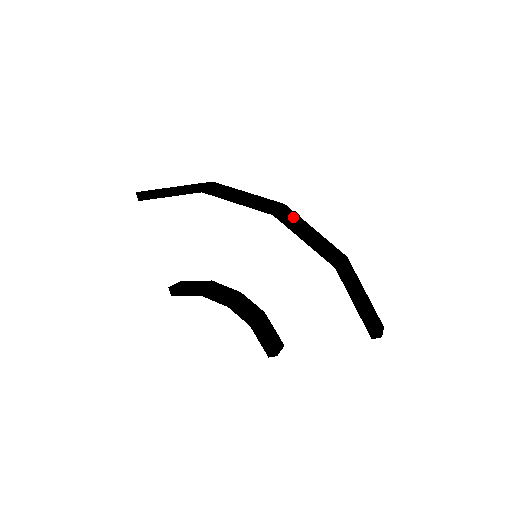
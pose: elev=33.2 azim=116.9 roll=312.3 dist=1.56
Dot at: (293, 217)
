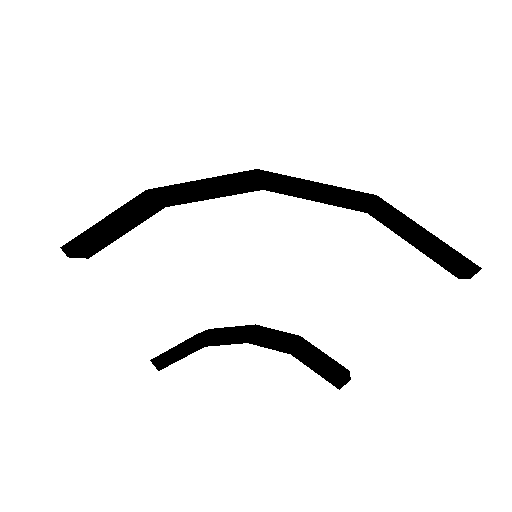
Dot at: occluded
